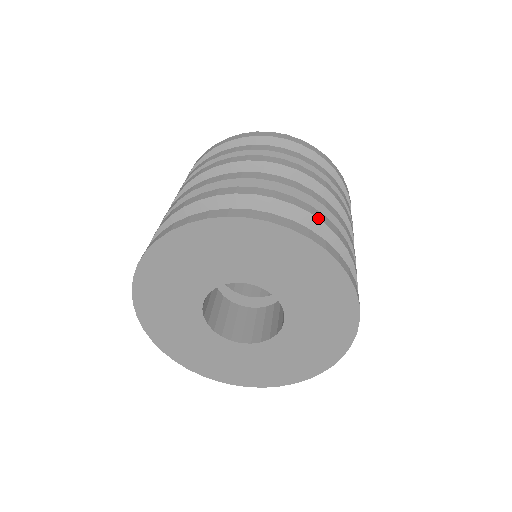
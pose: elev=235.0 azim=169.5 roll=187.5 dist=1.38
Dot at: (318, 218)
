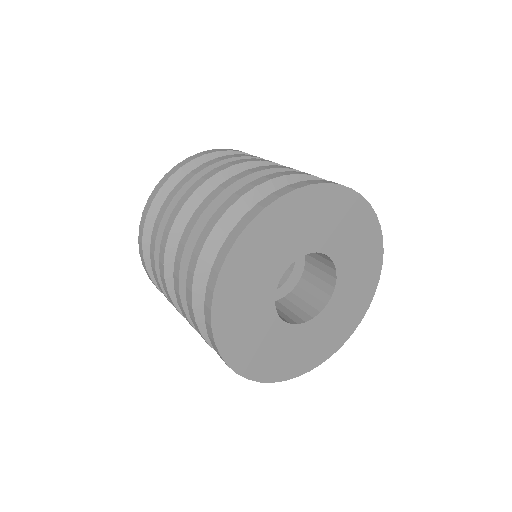
Dot at: occluded
